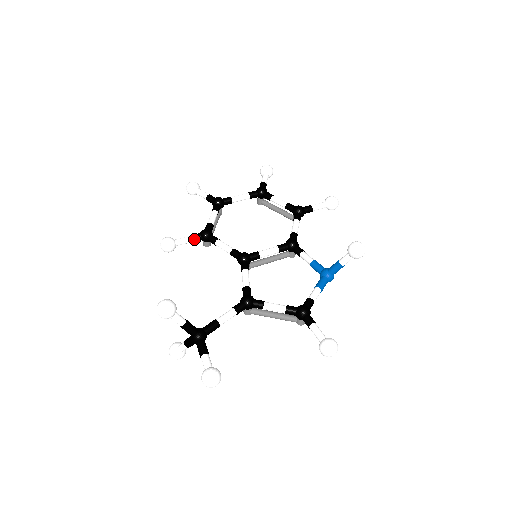
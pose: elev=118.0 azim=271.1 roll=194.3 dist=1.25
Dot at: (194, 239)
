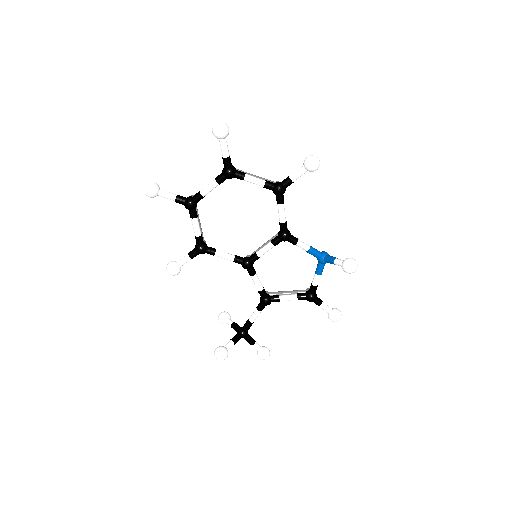
Dot at: occluded
